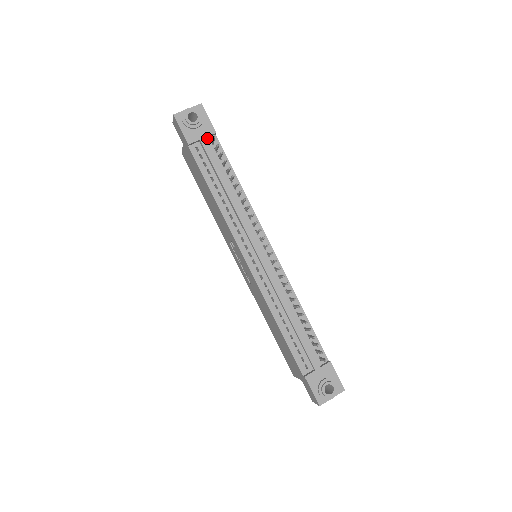
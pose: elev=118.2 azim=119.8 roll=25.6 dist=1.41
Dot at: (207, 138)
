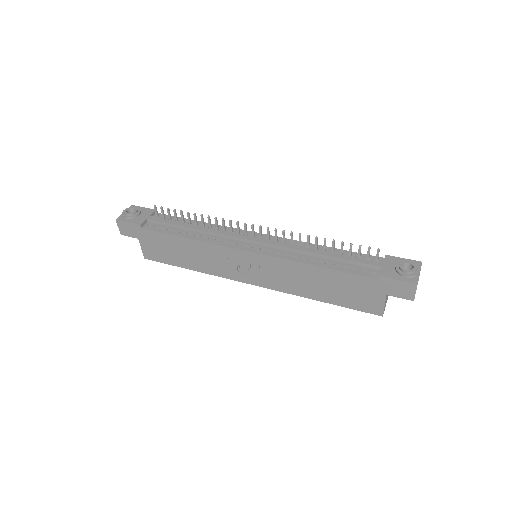
Dot at: occluded
